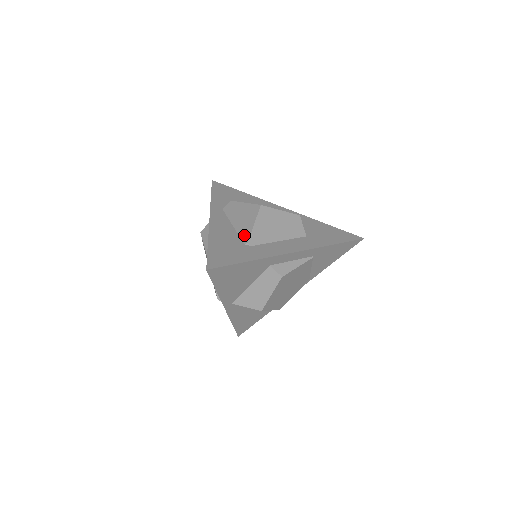
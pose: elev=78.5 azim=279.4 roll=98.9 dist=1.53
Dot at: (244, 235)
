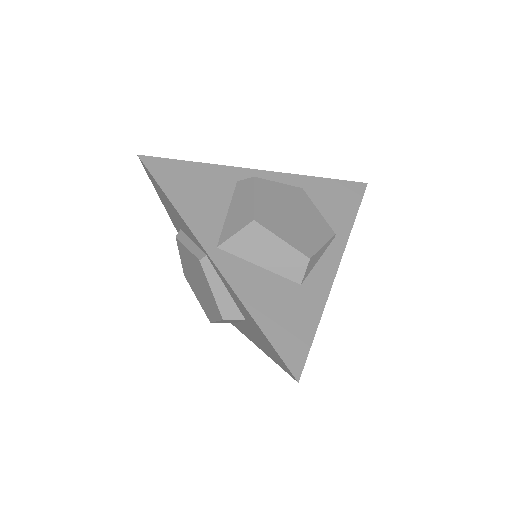
Dot at: occluded
